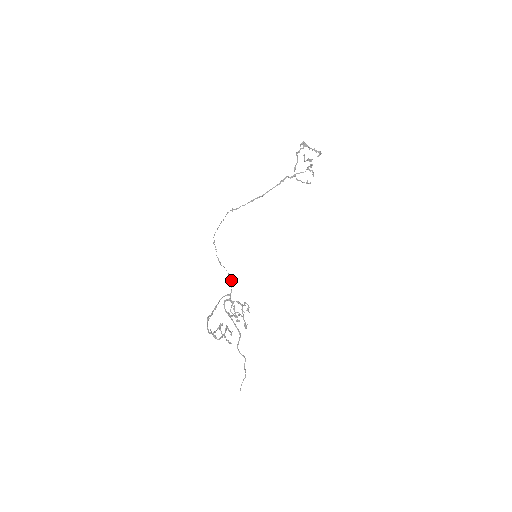
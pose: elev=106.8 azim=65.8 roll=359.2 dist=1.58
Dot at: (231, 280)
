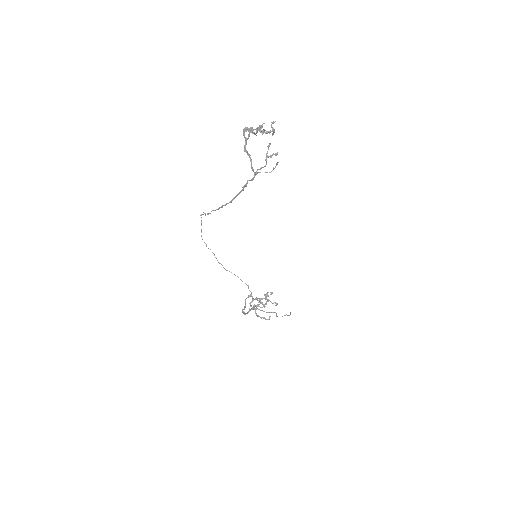
Dot at: occluded
